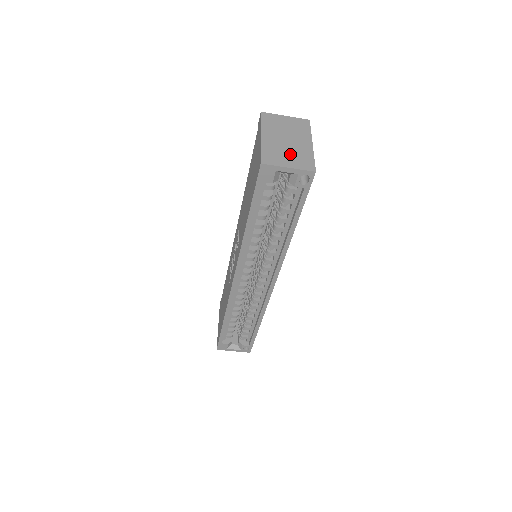
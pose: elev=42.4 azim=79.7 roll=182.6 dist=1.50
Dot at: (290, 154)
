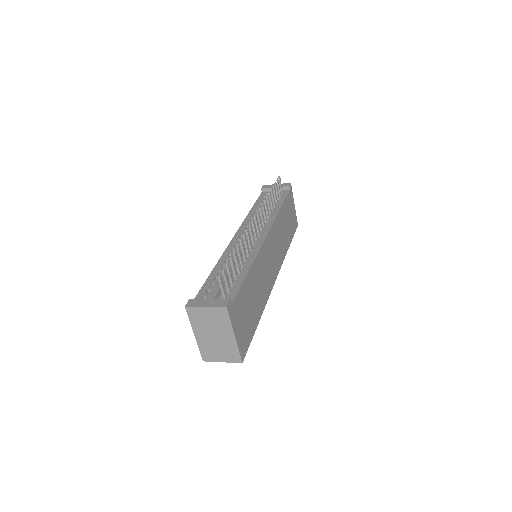
Dot at: (220, 350)
